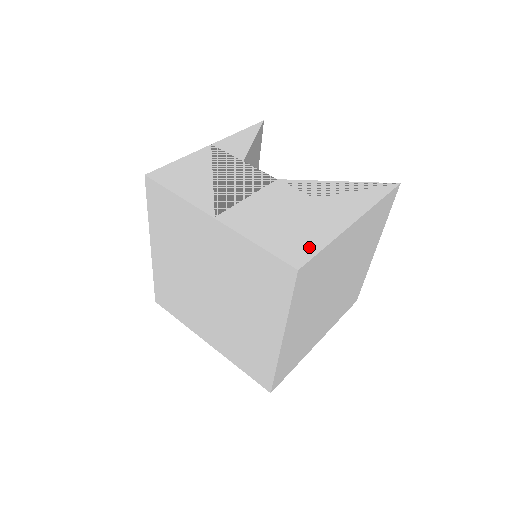
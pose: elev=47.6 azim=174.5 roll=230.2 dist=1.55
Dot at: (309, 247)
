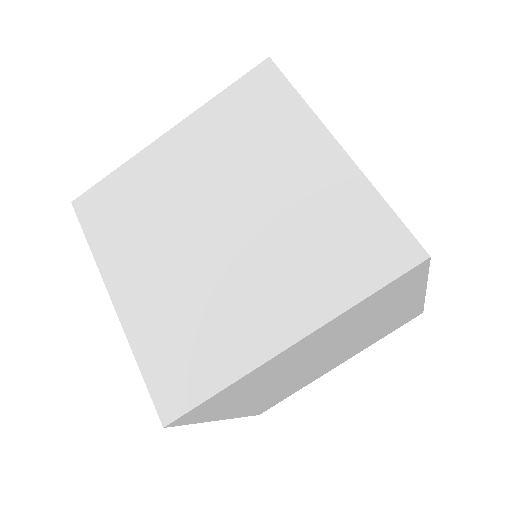
Dot at: occluded
